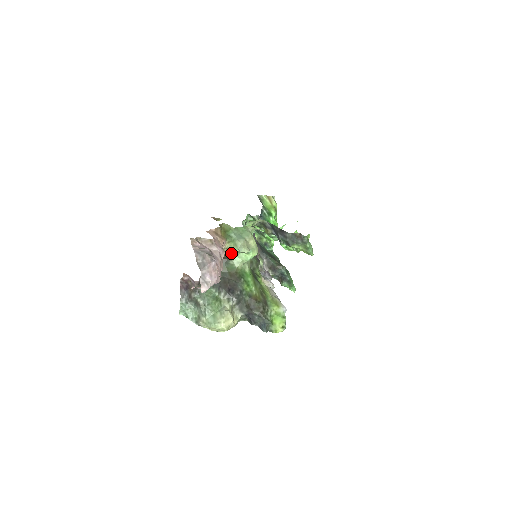
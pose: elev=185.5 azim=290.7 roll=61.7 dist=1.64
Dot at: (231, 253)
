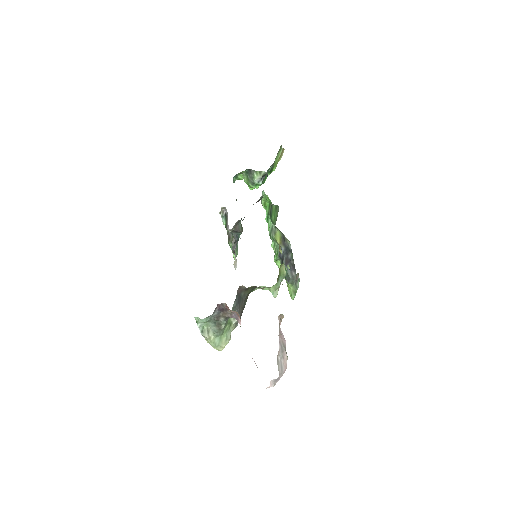
Dot at: (265, 287)
